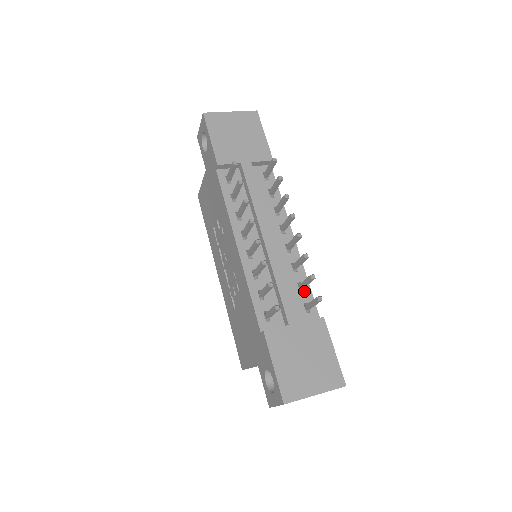
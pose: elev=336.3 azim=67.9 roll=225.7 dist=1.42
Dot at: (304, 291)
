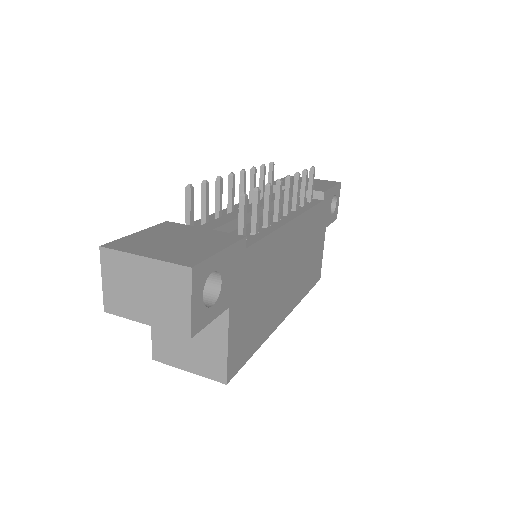
Dot at: (255, 235)
